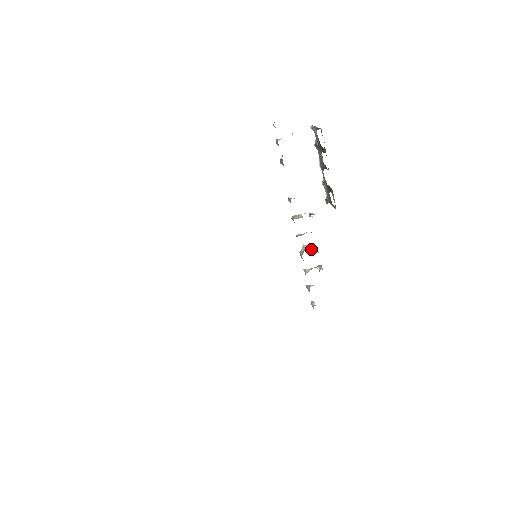
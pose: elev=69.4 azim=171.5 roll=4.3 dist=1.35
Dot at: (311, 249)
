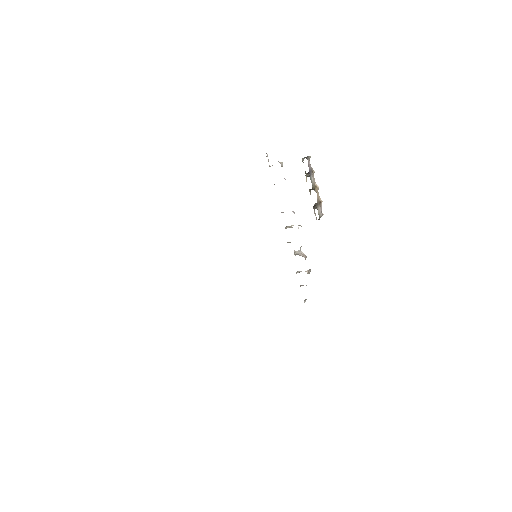
Dot at: (299, 254)
